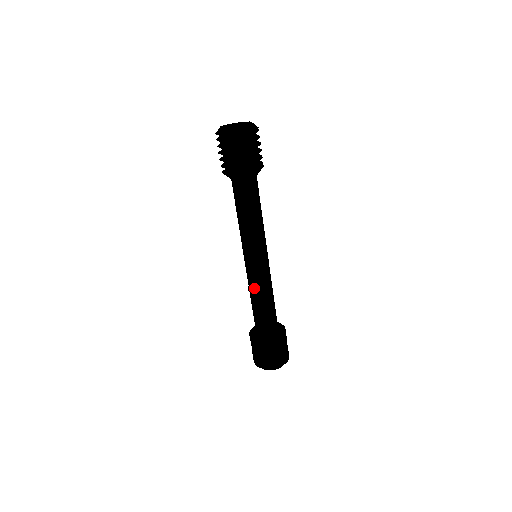
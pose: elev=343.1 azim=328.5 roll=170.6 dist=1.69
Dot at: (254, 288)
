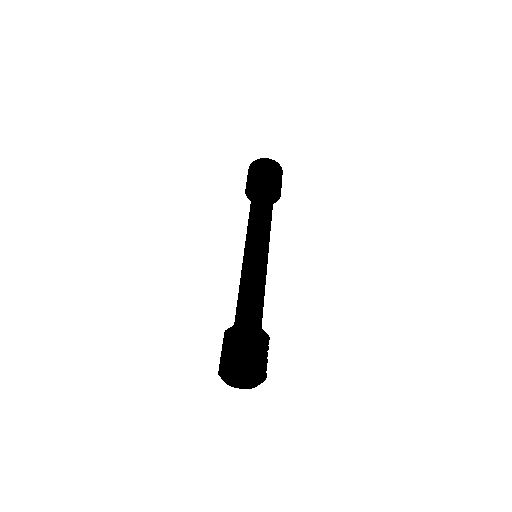
Dot at: (240, 279)
